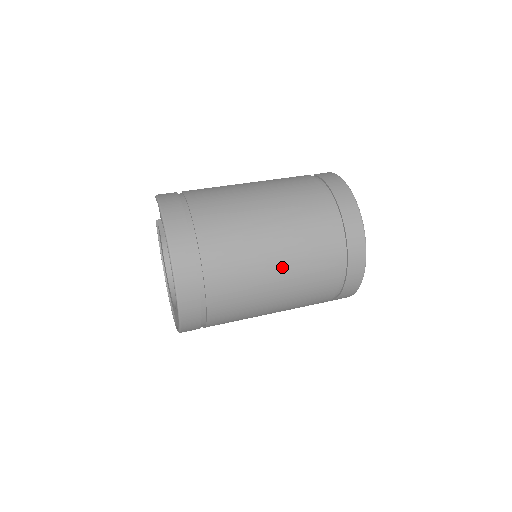
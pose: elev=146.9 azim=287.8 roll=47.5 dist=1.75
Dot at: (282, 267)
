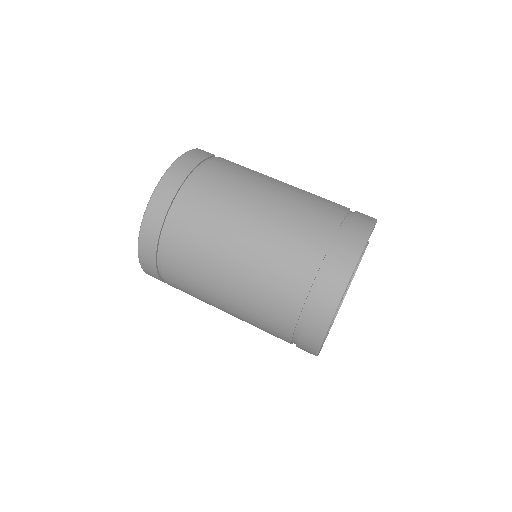
Dot at: (237, 271)
